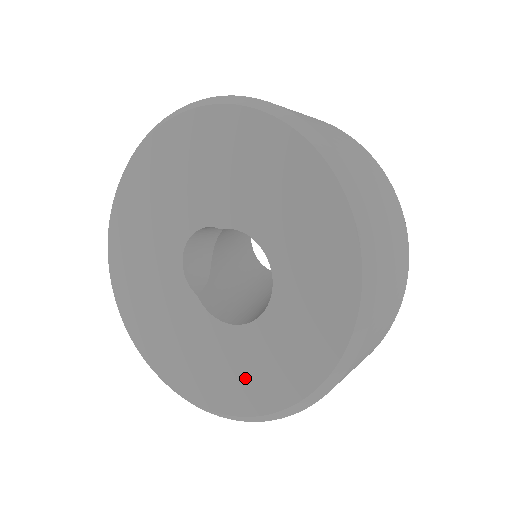
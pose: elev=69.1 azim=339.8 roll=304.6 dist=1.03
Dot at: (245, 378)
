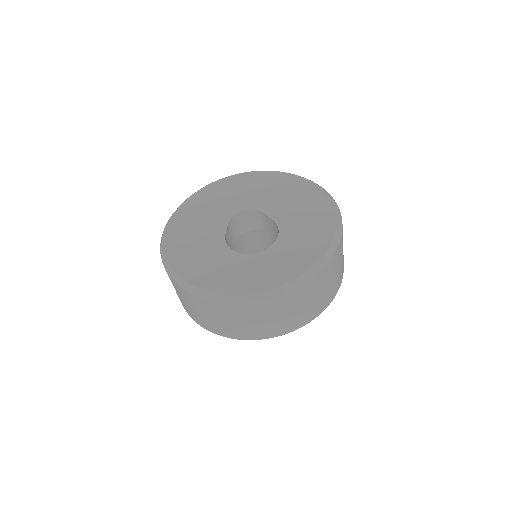
Dot at: (212, 270)
